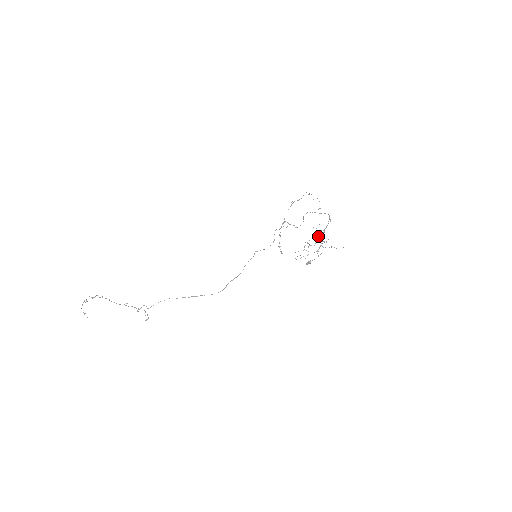
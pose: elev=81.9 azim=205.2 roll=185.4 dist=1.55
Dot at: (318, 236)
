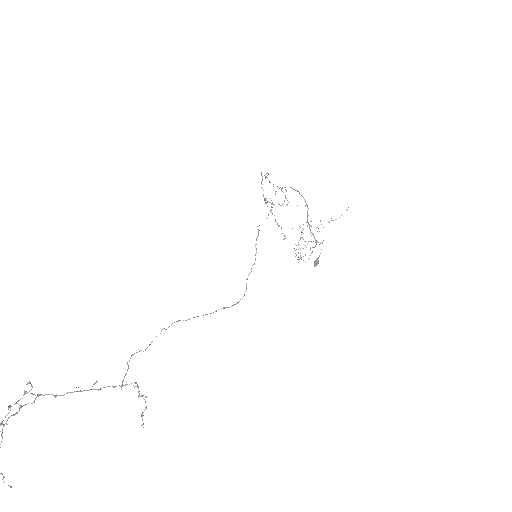
Dot at: occluded
